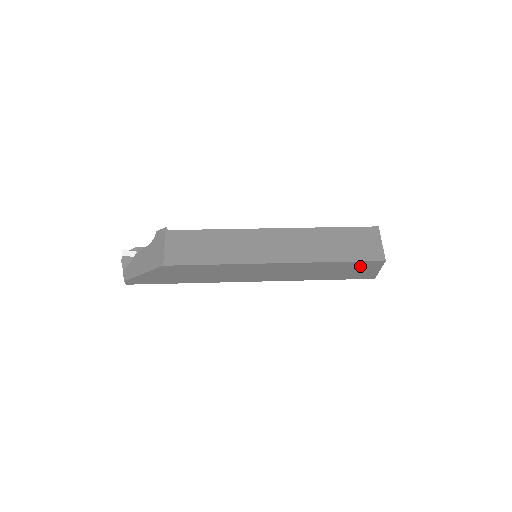
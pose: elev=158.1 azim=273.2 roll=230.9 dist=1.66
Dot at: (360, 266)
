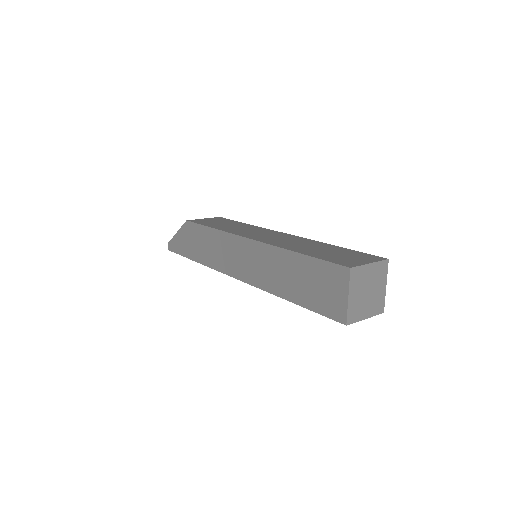
Dot at: (324, 275)
